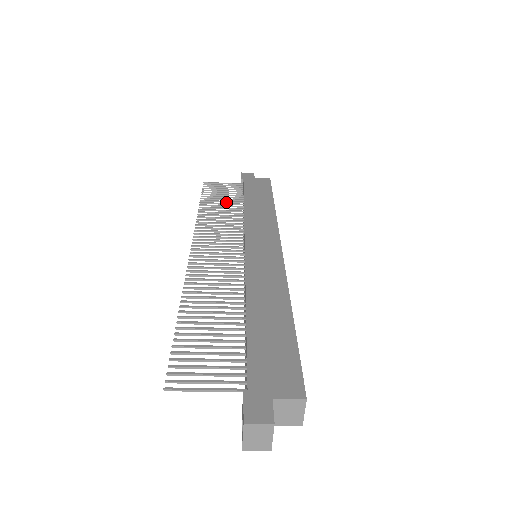
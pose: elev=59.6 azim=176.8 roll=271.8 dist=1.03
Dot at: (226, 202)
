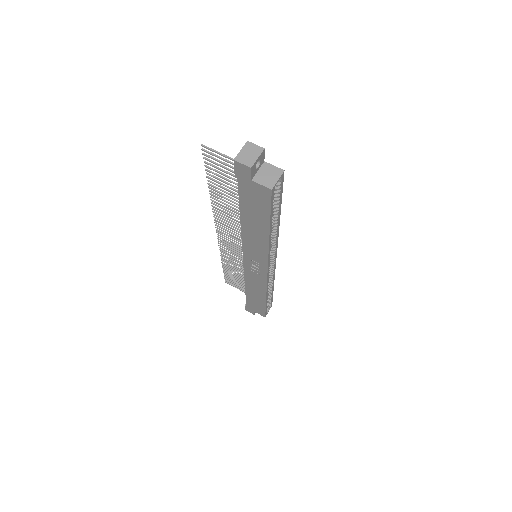
Dot at: (239, 276)
